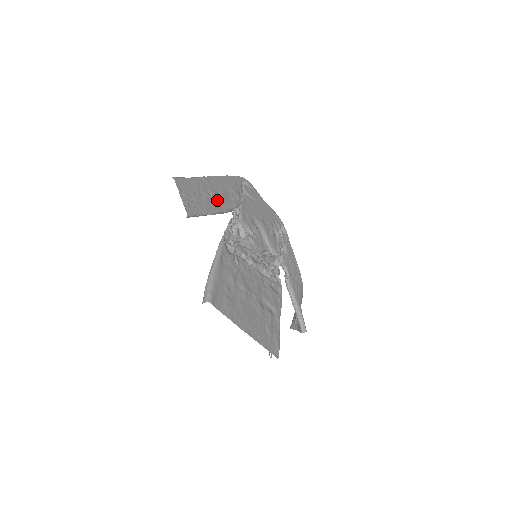
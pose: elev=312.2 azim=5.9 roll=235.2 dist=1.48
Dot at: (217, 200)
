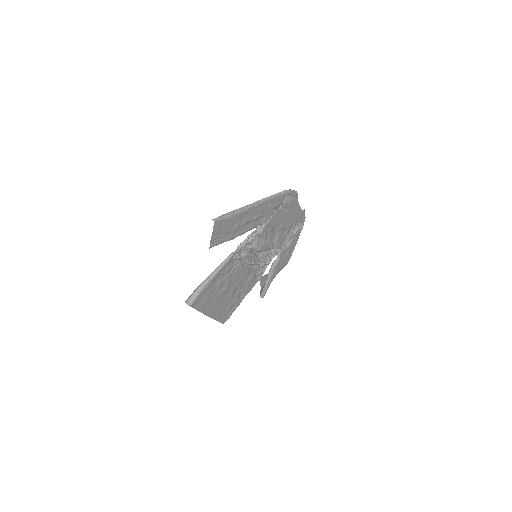
Dot at: (247, 224)
